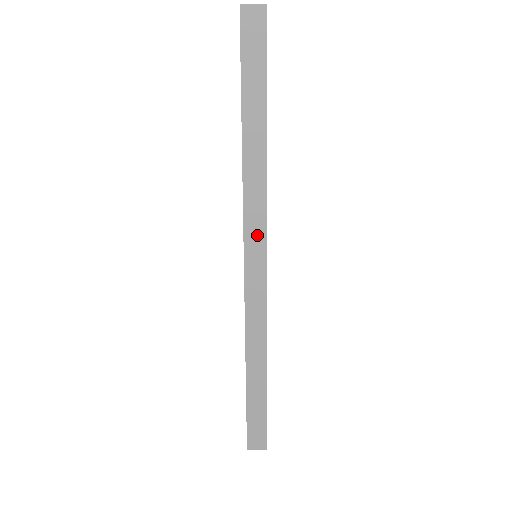
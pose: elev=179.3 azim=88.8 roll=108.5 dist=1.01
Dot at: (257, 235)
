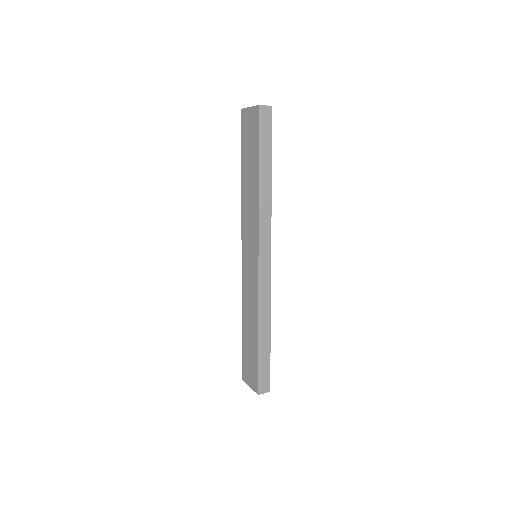
Dot at: (266, 239)
